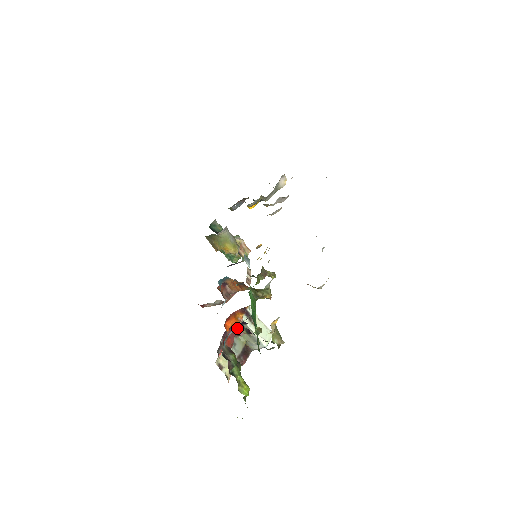
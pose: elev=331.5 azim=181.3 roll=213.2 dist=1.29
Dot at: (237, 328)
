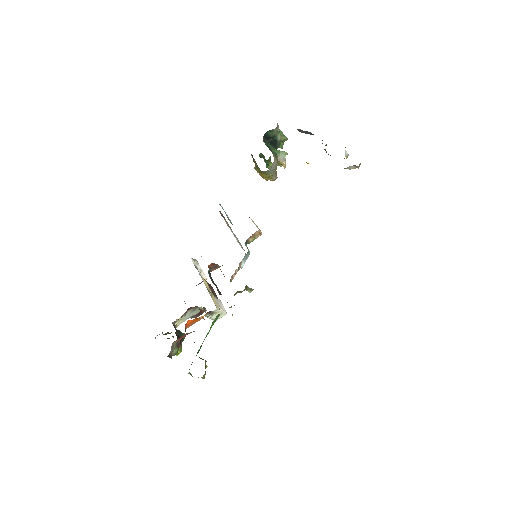
Dot at: occluded
